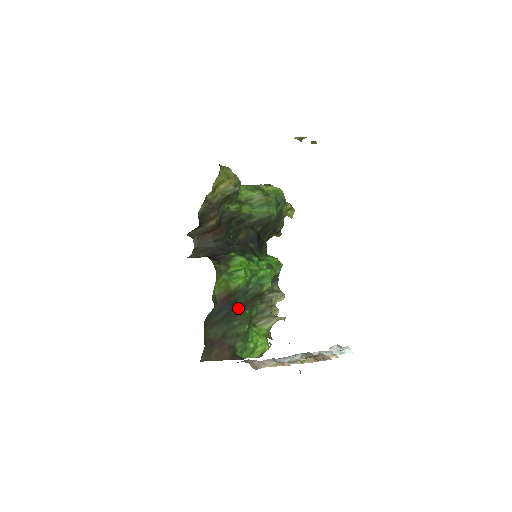
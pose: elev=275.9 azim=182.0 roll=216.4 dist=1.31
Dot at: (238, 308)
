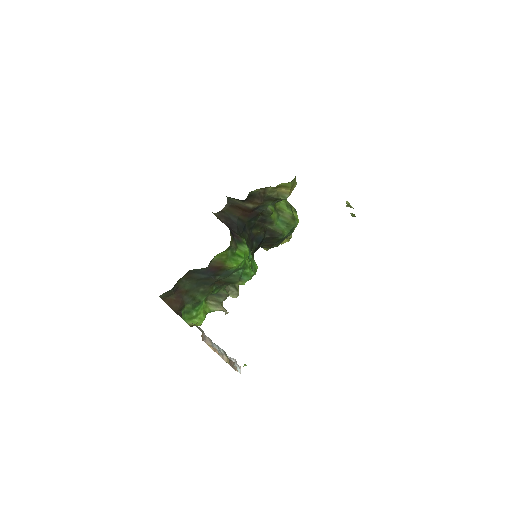
Dot at: (214, 281)
